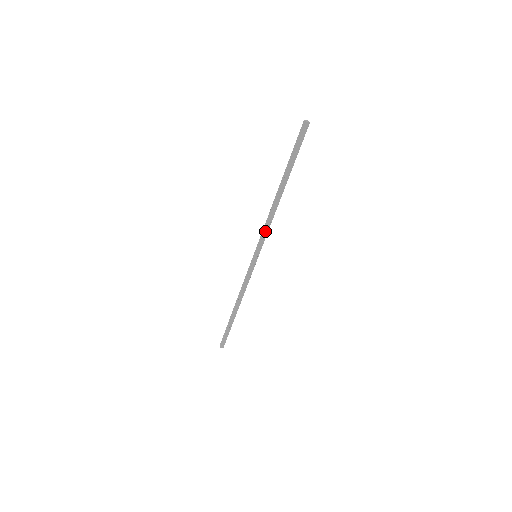
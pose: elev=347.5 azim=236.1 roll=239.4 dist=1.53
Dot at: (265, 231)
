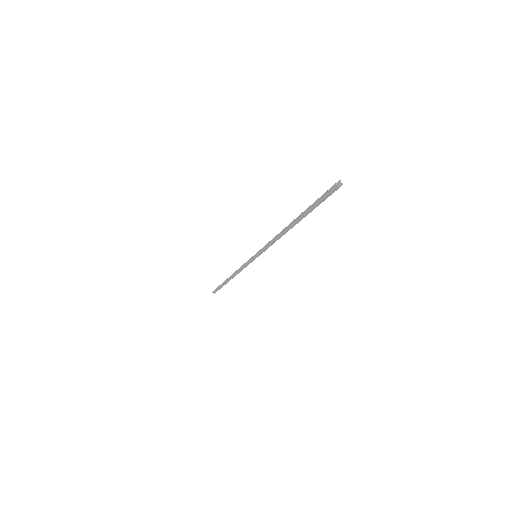
Dot at: (269, 246)
